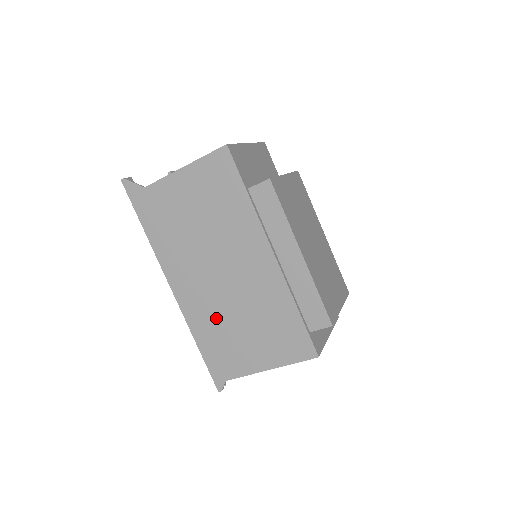
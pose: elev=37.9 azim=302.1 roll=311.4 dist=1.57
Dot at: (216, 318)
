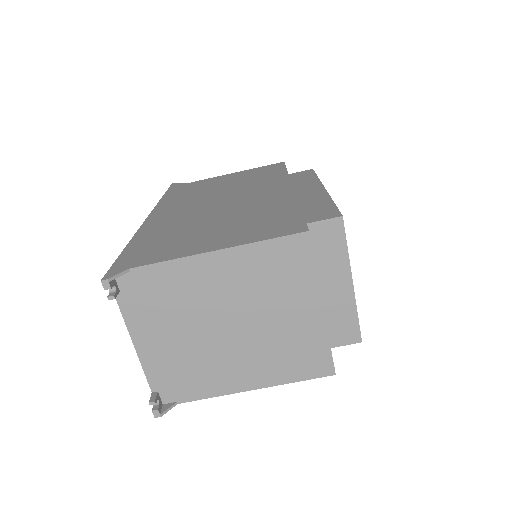
Dot at: (181, 225)
